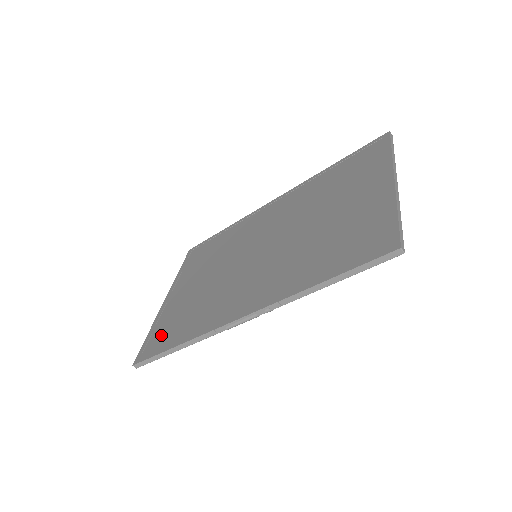
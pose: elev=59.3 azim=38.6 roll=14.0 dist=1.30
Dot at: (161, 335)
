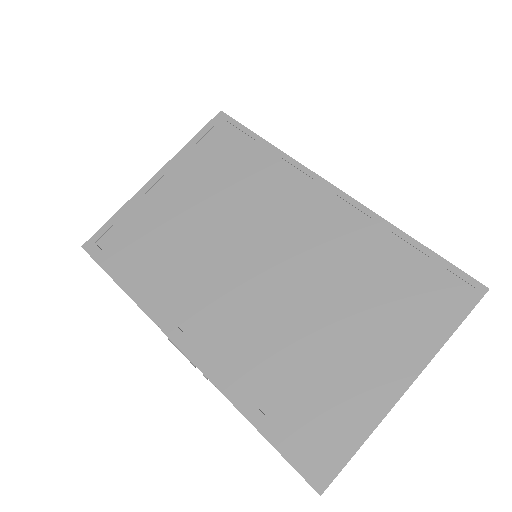
Dot at: (122, 243)
